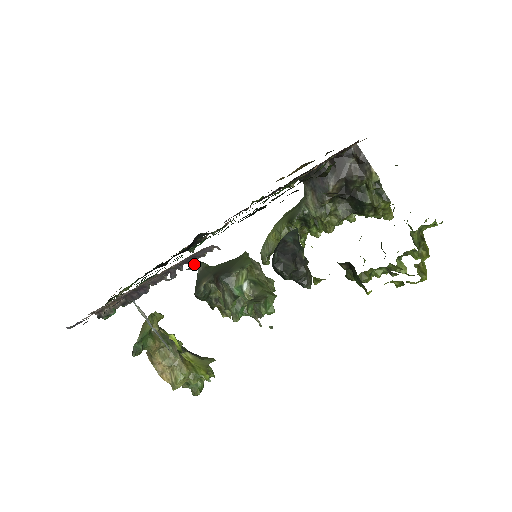
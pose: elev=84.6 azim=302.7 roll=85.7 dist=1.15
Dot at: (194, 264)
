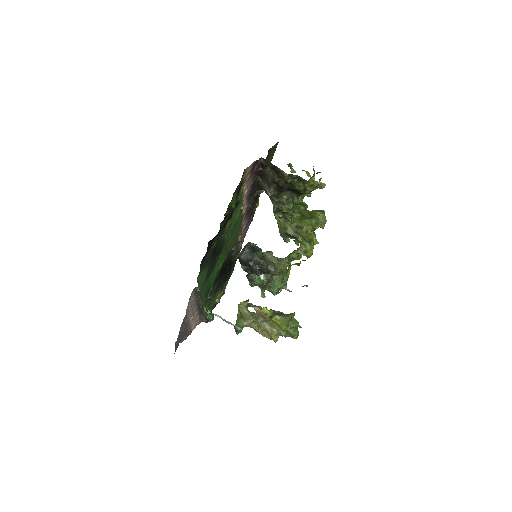
Dot at: occluded
